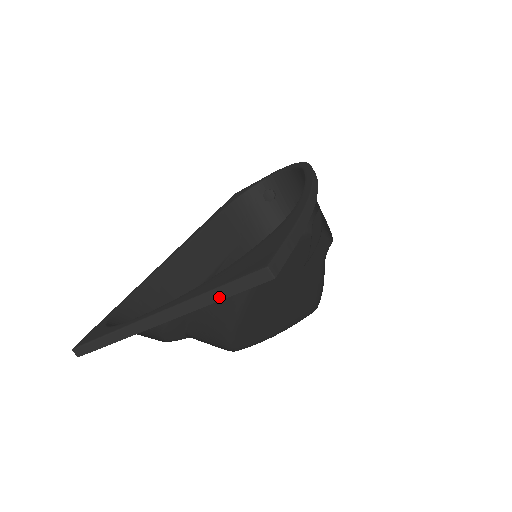
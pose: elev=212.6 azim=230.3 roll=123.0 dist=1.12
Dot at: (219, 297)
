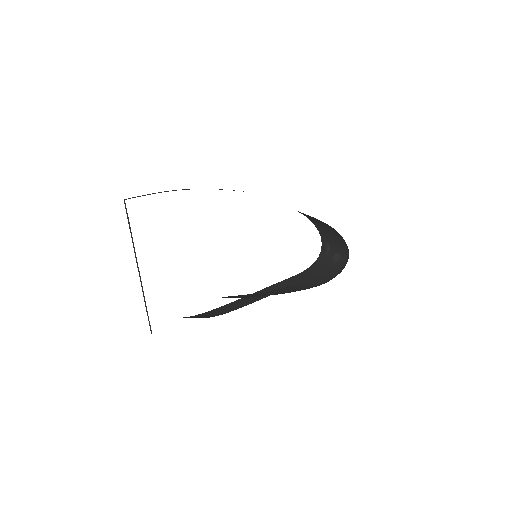
Dot at: occluded
